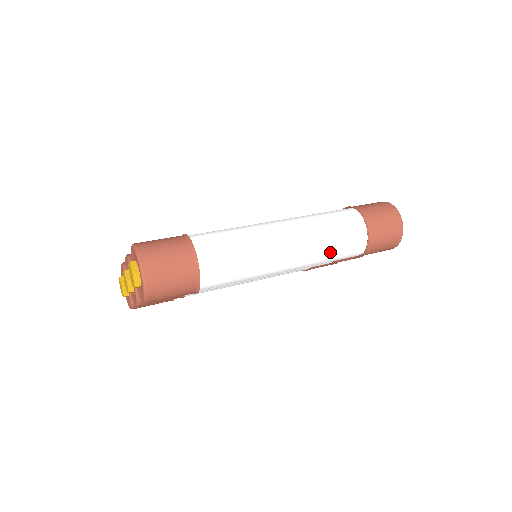
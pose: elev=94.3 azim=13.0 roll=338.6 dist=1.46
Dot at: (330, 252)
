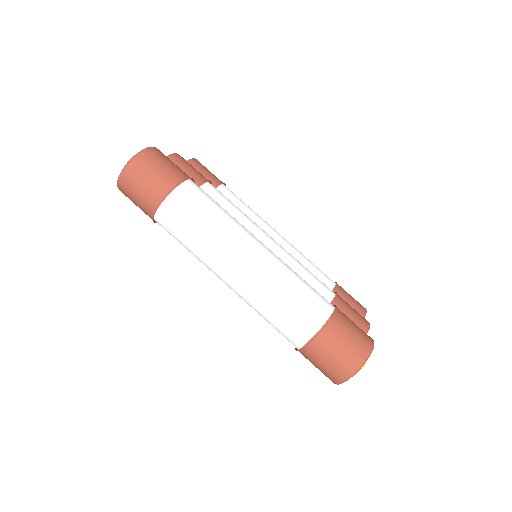
Dot at: (266, 314)
